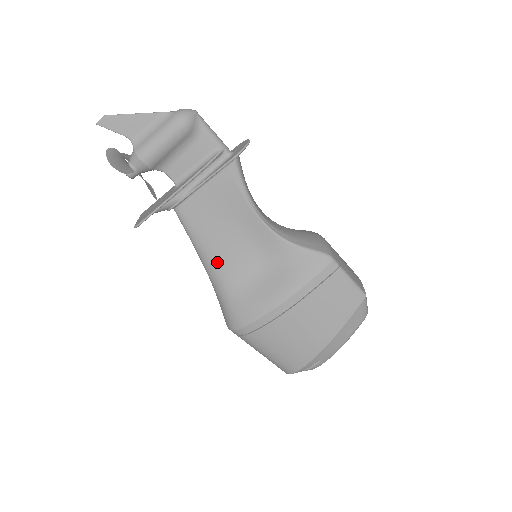
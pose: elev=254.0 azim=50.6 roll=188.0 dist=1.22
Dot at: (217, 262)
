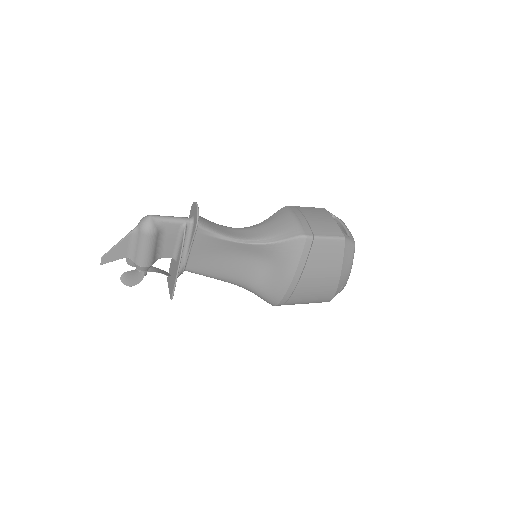
Dot at: (234, 278)
